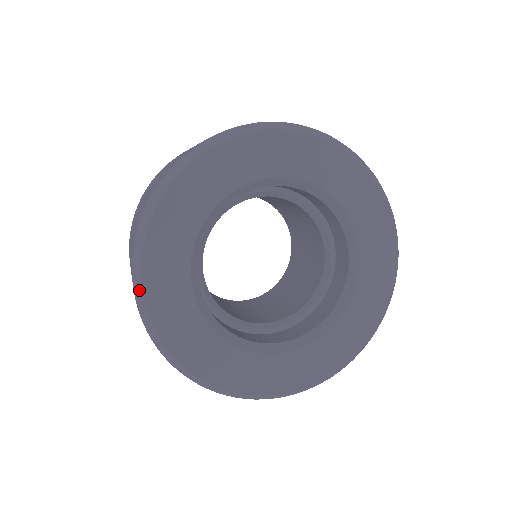
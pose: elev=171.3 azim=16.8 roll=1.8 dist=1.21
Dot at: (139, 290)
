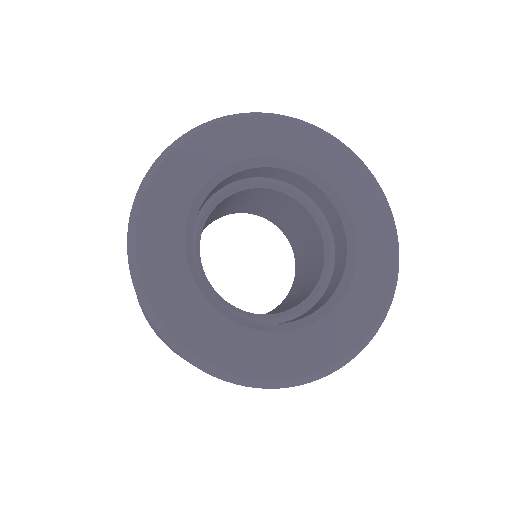
Dot at: (170, 338)
